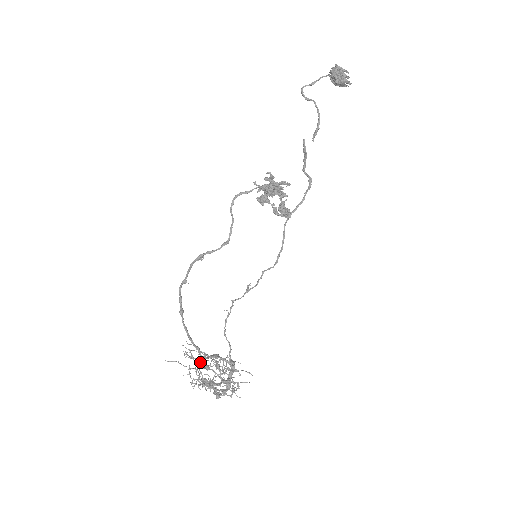
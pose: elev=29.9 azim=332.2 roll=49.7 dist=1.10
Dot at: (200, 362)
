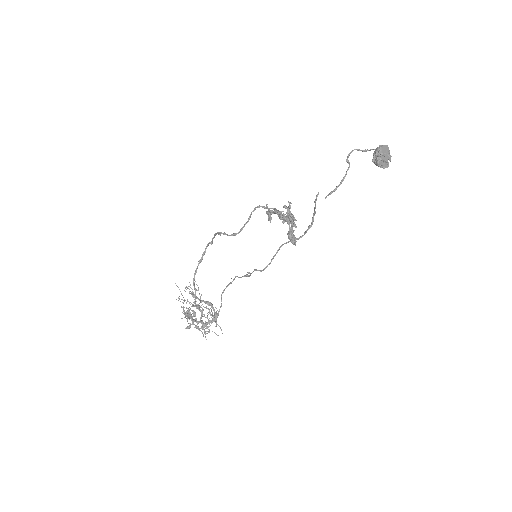
Dot at: occluded
